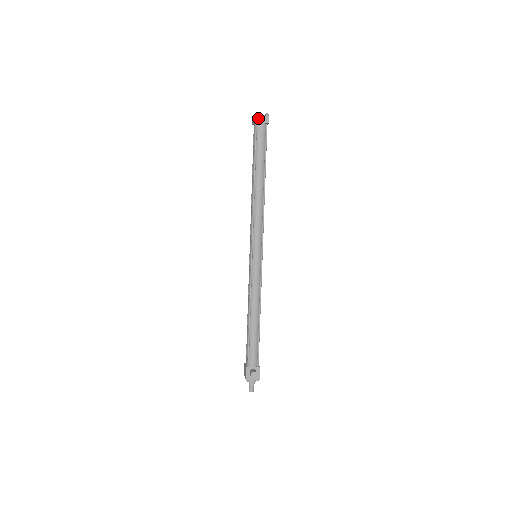
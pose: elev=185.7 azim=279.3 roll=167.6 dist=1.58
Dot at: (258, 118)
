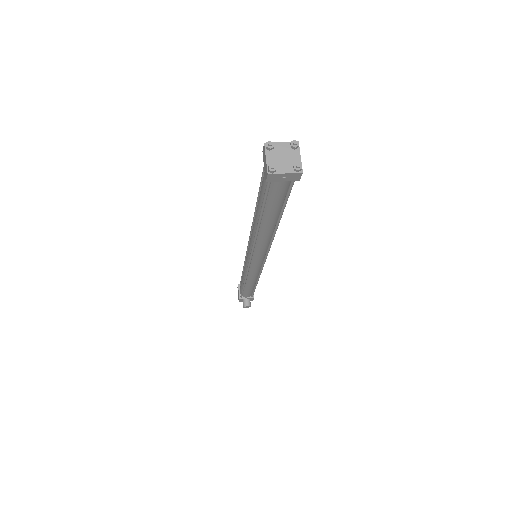
Dot at: (275, 177)
